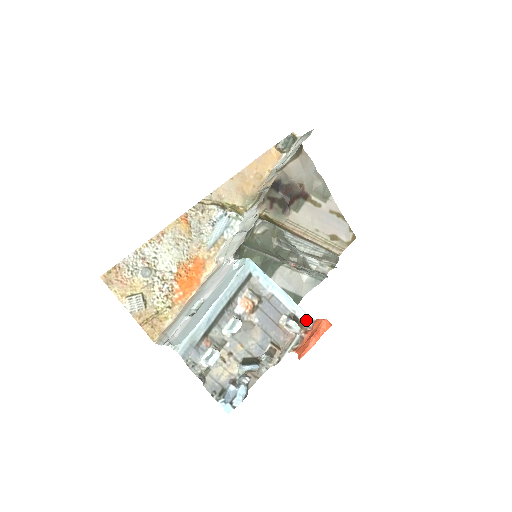
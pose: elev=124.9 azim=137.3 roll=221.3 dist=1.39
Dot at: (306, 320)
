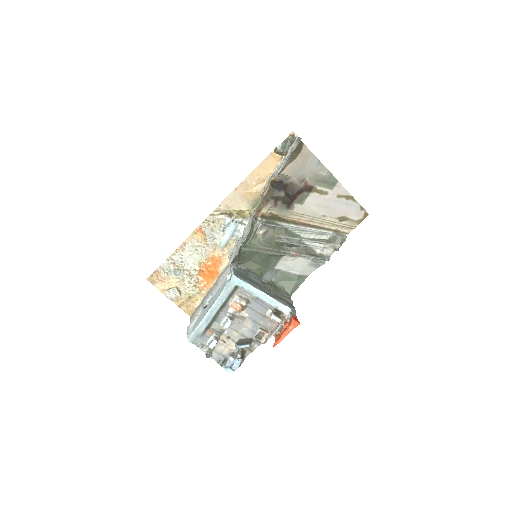
Dot at: (288, 313)
